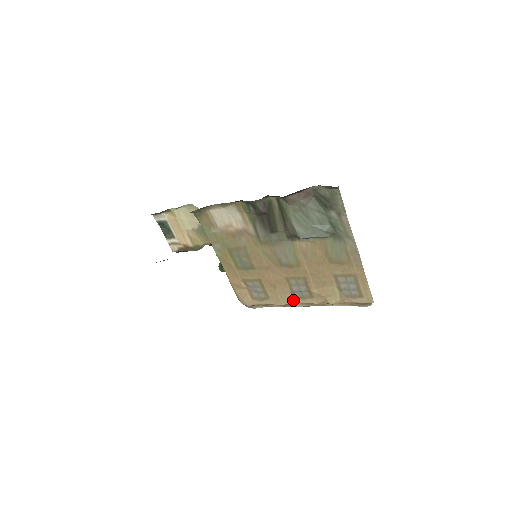
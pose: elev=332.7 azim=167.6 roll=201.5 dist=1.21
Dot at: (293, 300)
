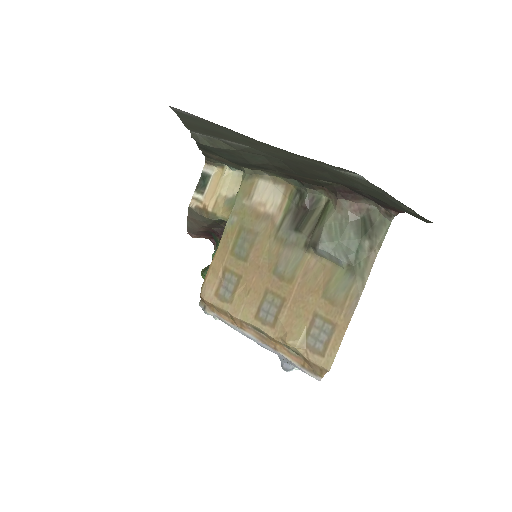
Dot at: (252, 319)
